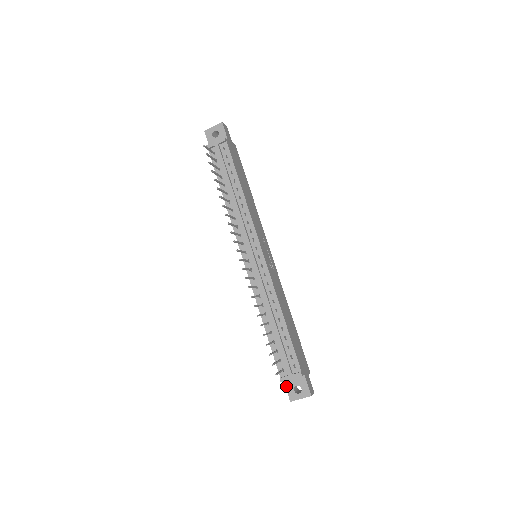
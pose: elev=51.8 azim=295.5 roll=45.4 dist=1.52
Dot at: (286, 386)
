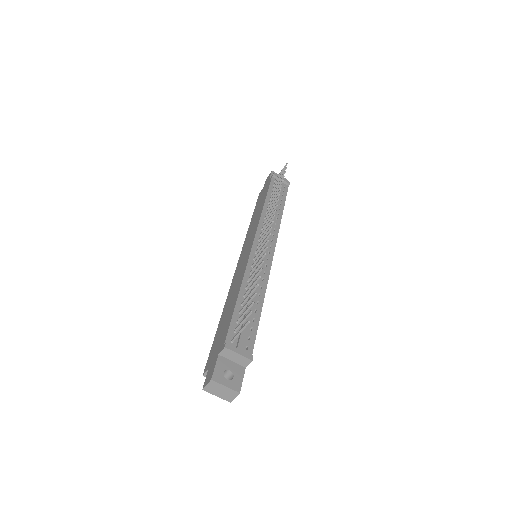
Dot at: (218, 361)
